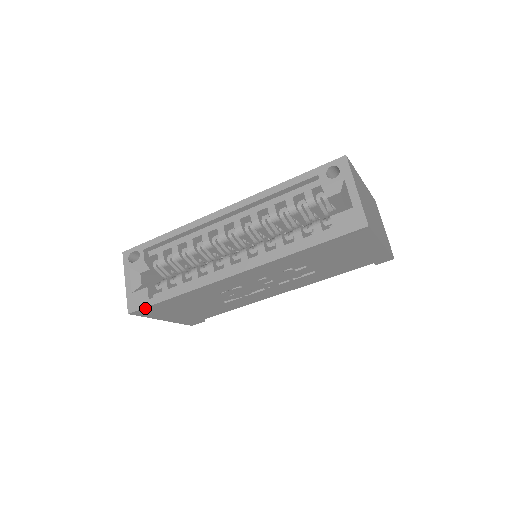
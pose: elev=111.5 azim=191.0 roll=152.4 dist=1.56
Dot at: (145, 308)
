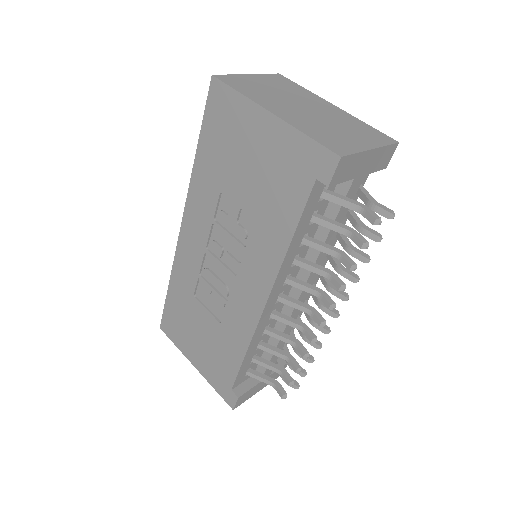
Dot at: (164, 315)
